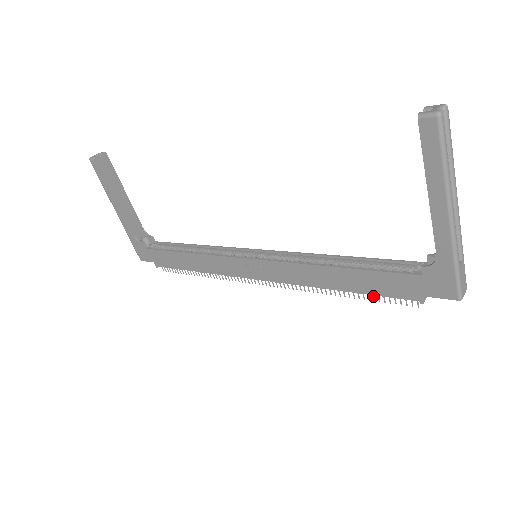
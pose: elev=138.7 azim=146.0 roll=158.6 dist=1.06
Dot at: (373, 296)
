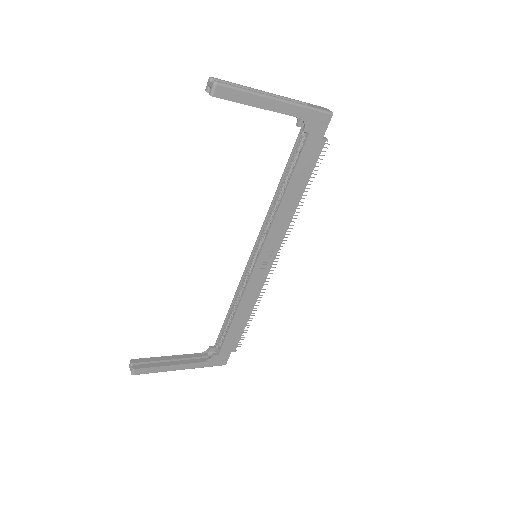
Dot at: occluded
